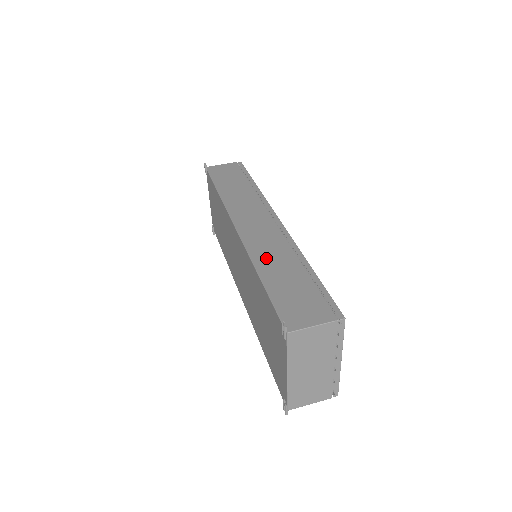
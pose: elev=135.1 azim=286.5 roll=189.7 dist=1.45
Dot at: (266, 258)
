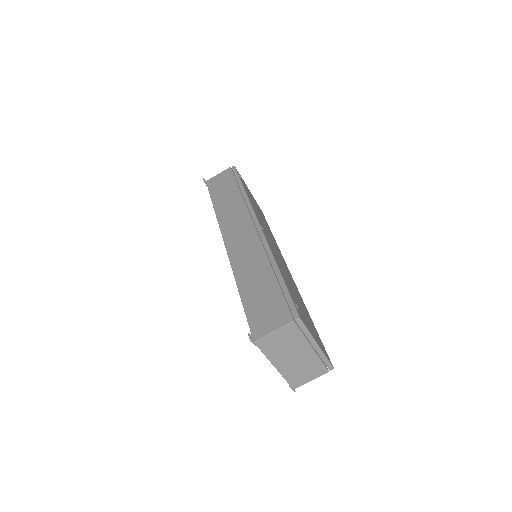
Dot at: (245, 270)
